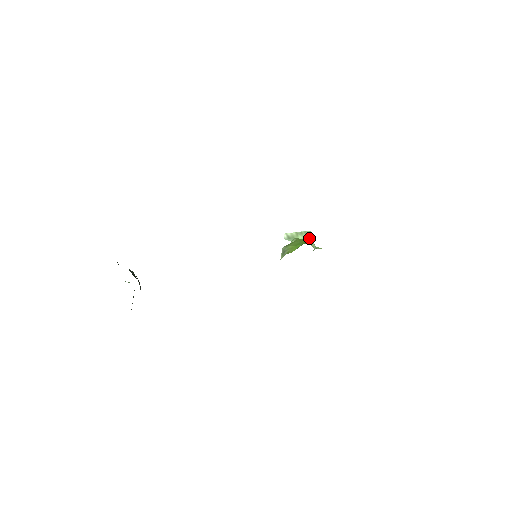
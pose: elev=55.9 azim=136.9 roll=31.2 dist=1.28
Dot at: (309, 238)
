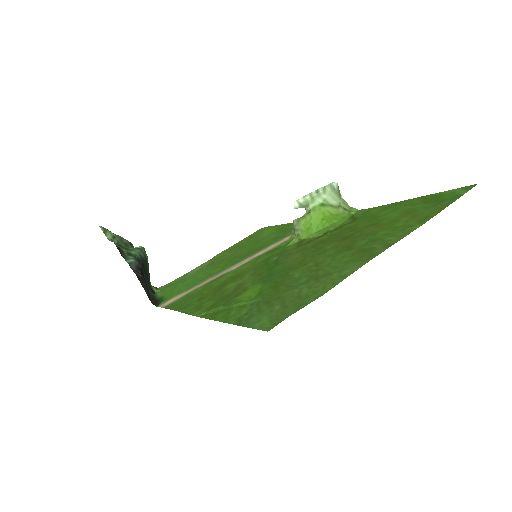
Dot at: (331, 196)
